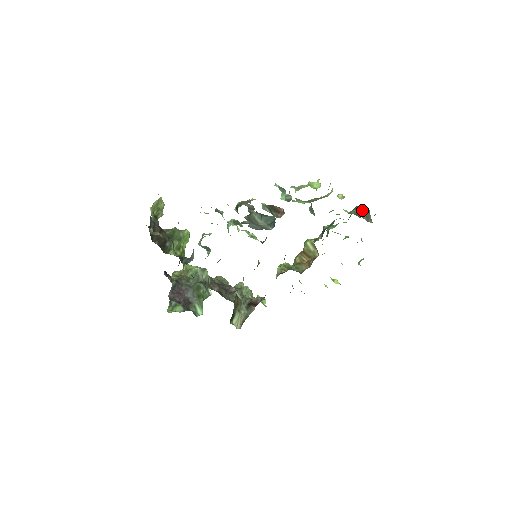
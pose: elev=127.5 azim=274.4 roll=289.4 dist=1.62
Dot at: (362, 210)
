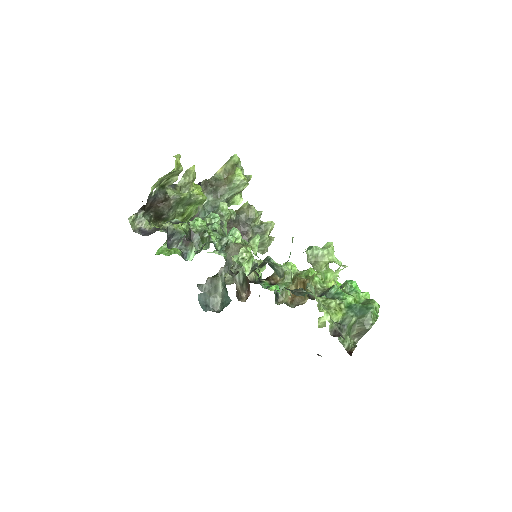
Dot at: (363, 324)
